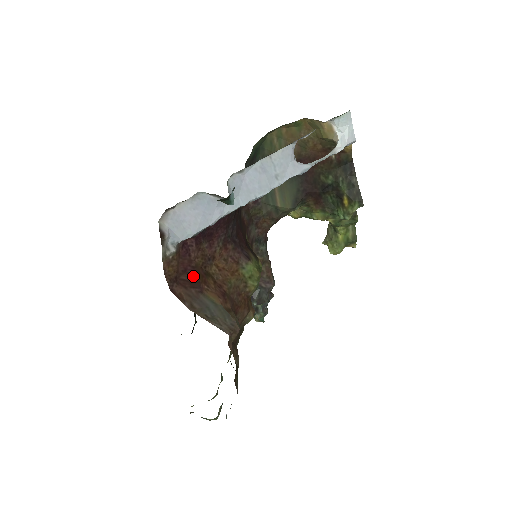
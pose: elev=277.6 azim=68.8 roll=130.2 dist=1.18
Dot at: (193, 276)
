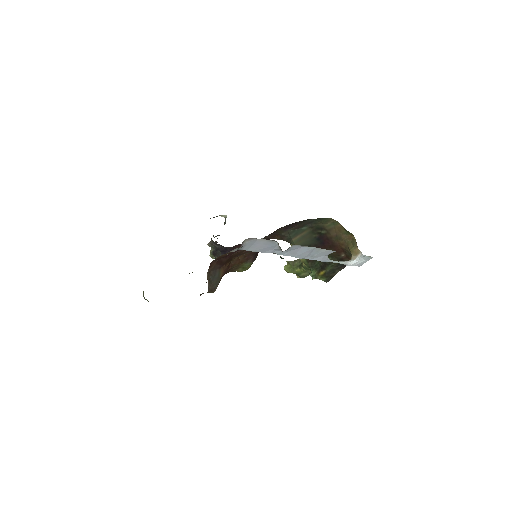
Dot at: (226, 260)
